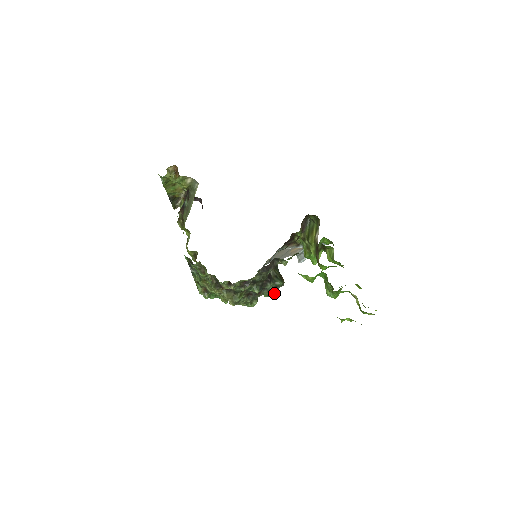
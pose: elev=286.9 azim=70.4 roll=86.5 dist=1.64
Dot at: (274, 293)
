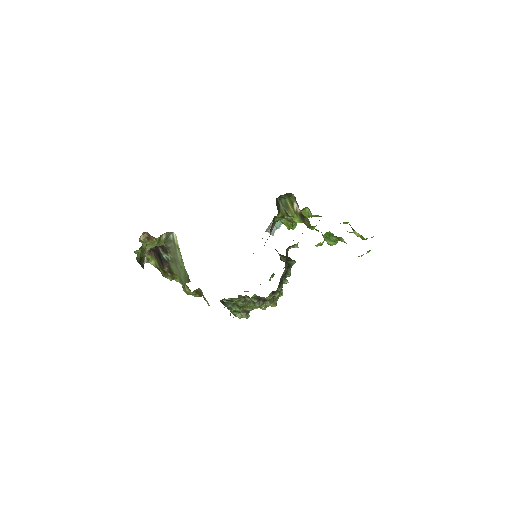
Dot at: (290, 273)
